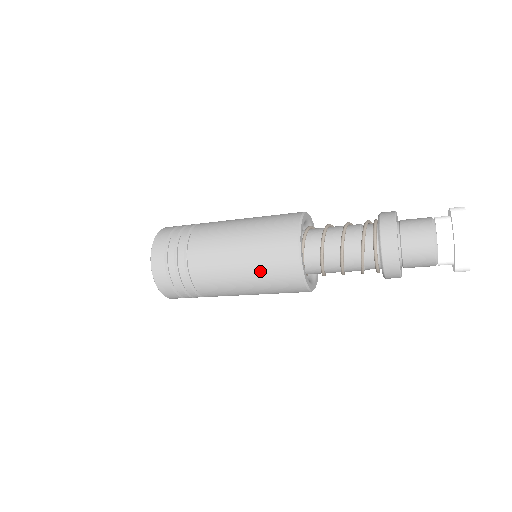
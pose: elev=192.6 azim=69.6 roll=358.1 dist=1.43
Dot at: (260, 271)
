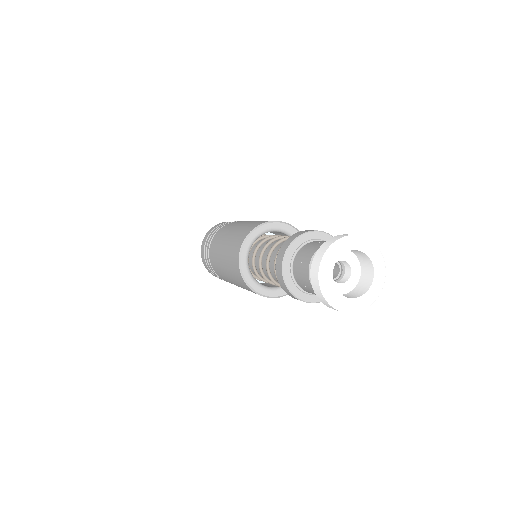
Dot at: (230, 272)
